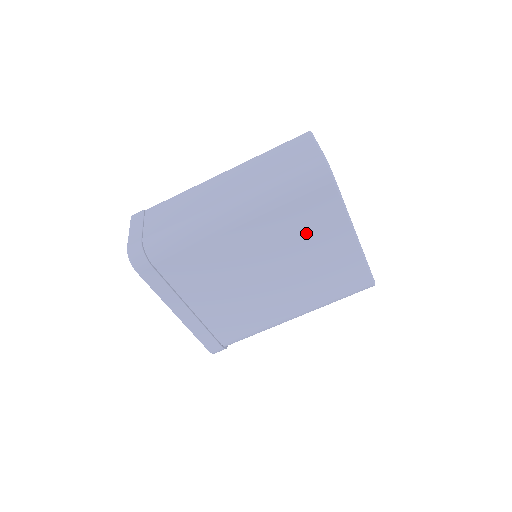
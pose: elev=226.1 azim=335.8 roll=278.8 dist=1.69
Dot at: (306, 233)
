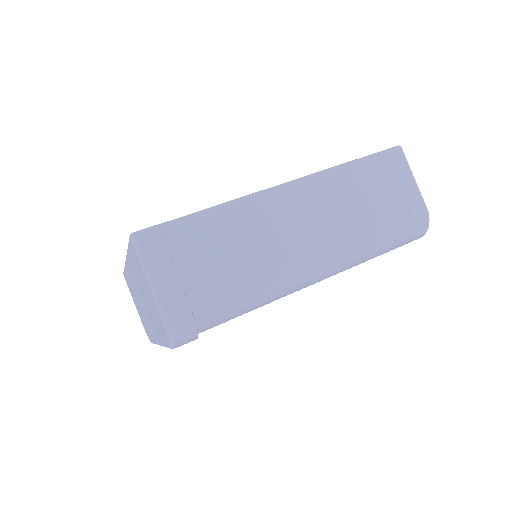
Dot at: occluded
